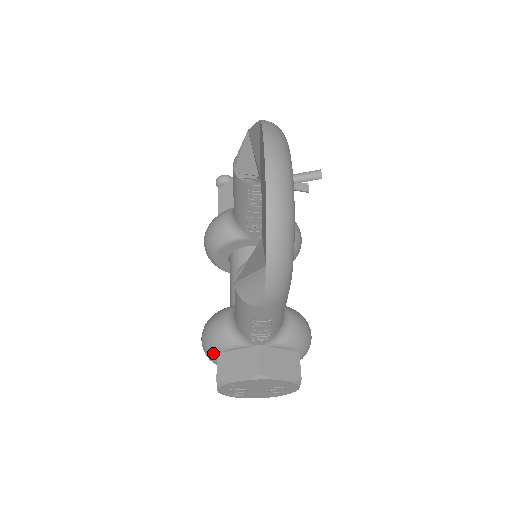
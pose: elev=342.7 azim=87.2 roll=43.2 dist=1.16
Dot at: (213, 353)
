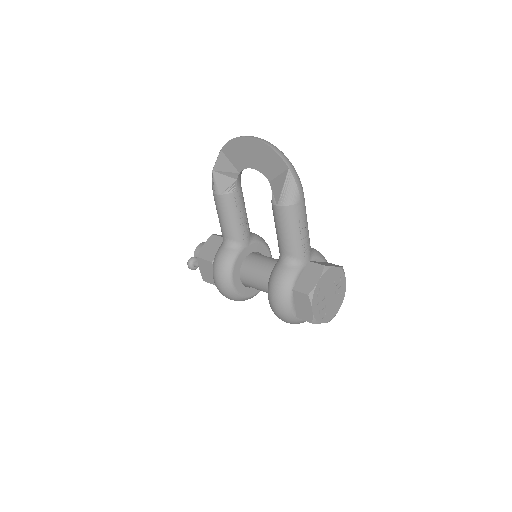
Dot at: (290, 293)
